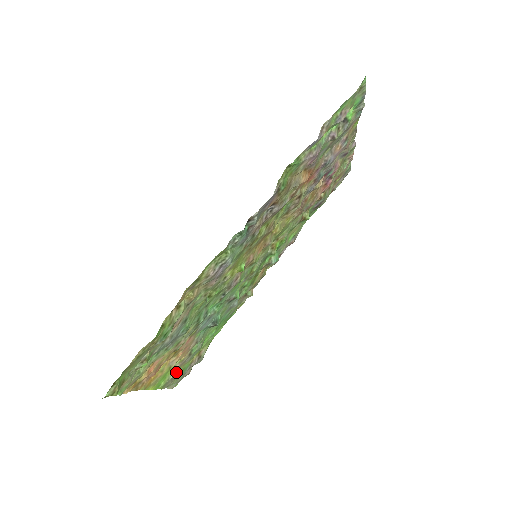
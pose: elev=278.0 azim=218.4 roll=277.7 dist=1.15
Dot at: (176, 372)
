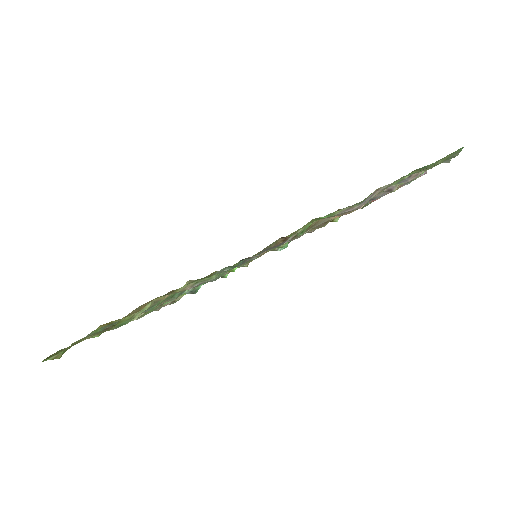
Dot at: occluded
